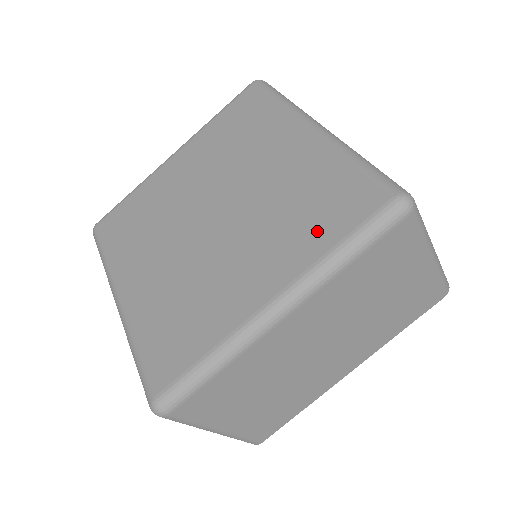
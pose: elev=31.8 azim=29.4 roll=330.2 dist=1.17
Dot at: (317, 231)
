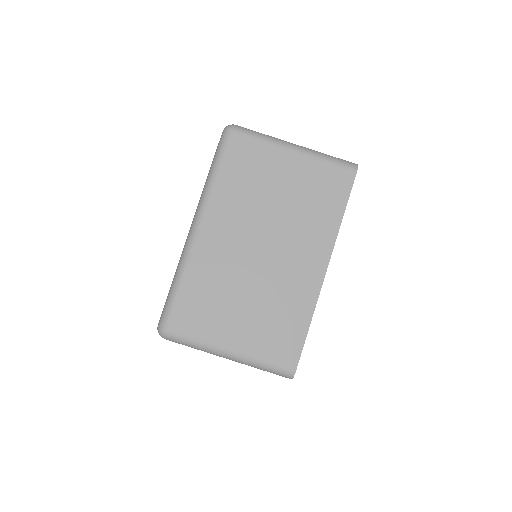
Dot at: occluded
